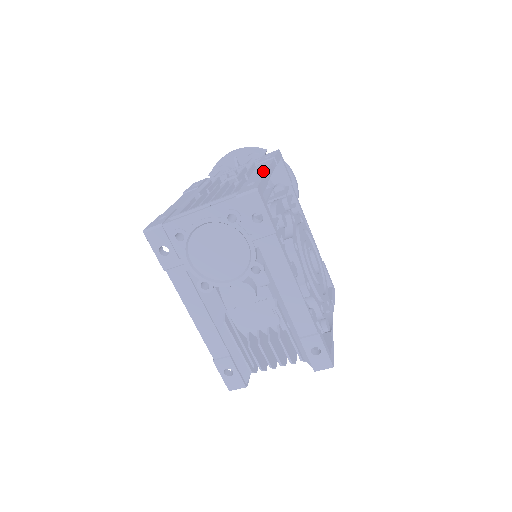
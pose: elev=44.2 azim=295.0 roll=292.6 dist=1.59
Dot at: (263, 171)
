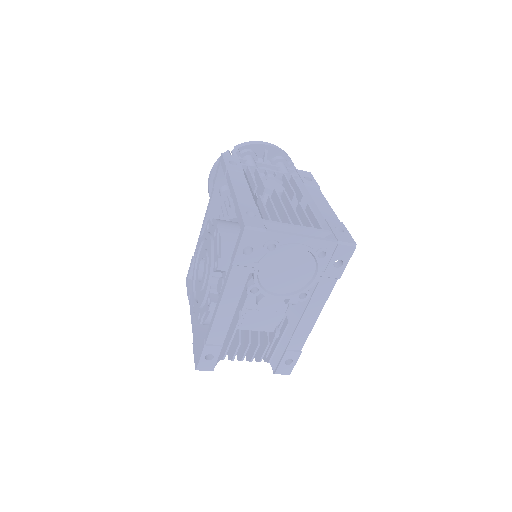
Dot at: (330, 209)
